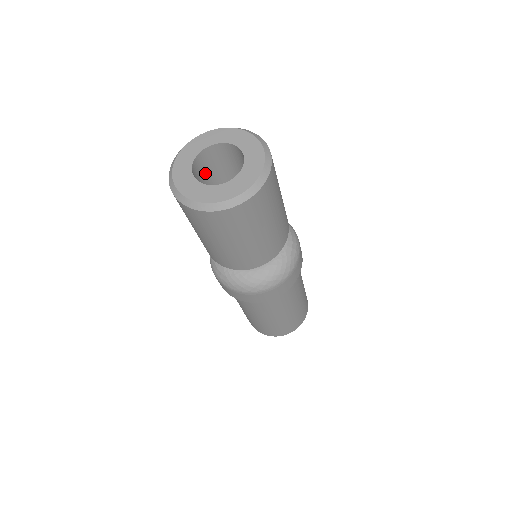
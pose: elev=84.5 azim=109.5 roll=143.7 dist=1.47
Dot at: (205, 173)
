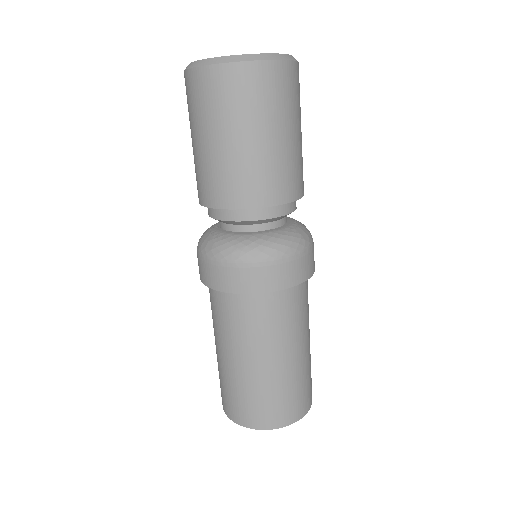
Dot at: occluded
